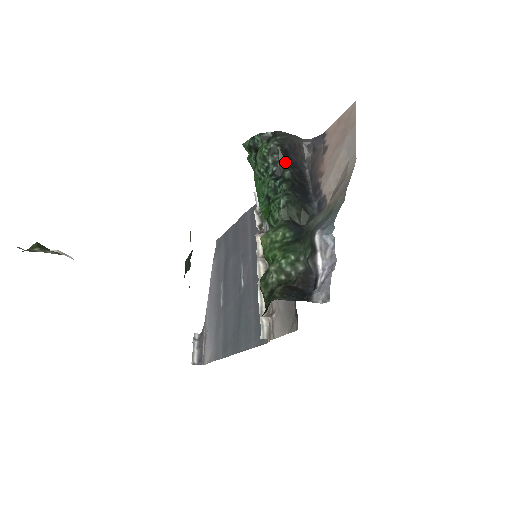
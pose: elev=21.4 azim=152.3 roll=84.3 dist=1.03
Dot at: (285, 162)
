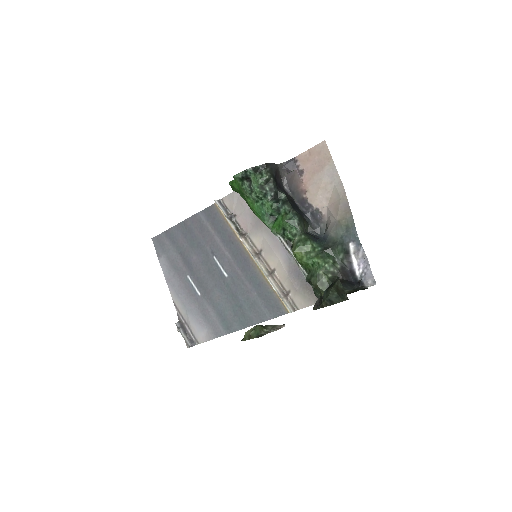
Dot at: (277, 187)
